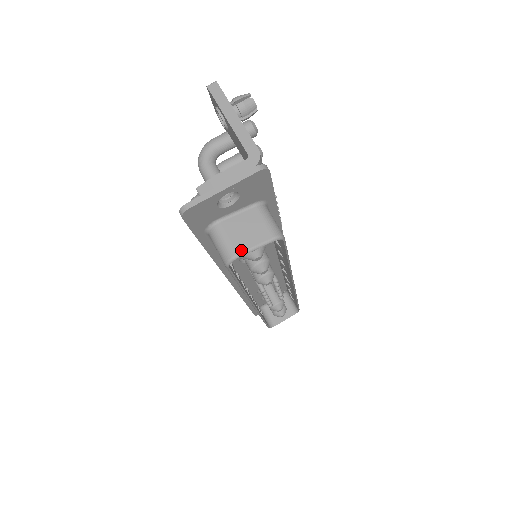
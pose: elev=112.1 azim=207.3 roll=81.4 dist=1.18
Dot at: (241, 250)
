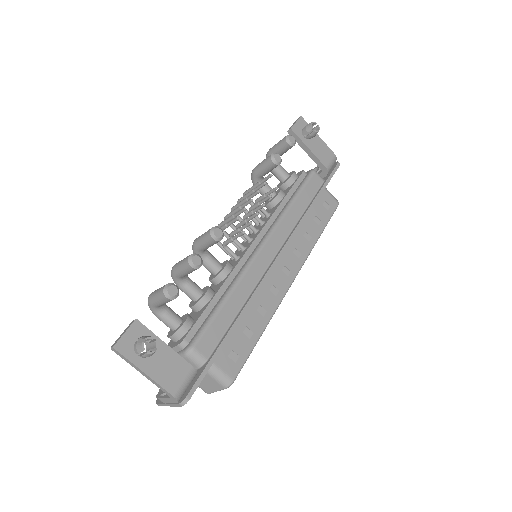
Dot at: (209, 392)
